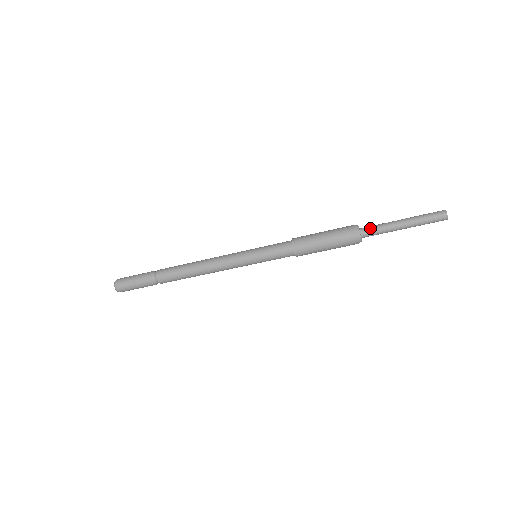
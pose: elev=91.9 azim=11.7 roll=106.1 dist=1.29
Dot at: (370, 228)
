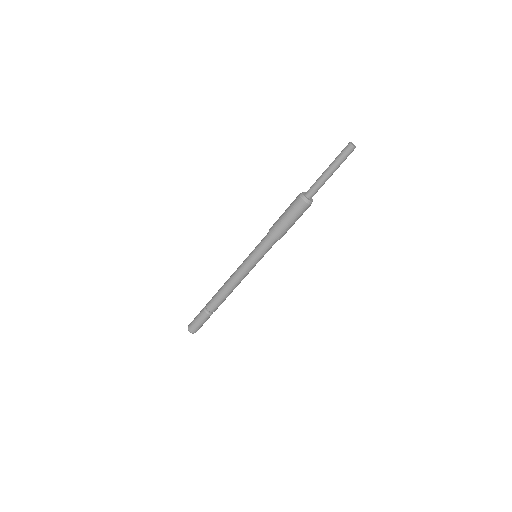
Dot at: (311, 187)
